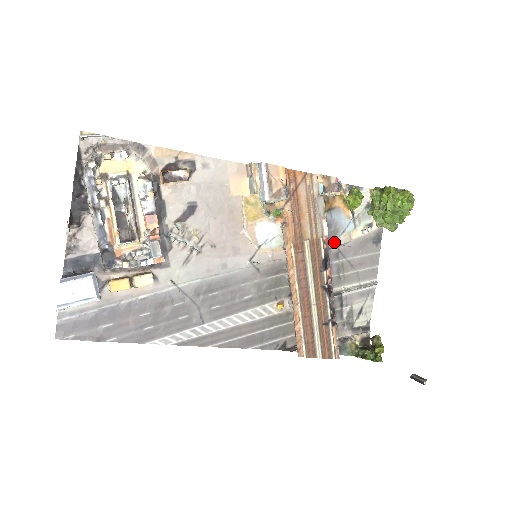
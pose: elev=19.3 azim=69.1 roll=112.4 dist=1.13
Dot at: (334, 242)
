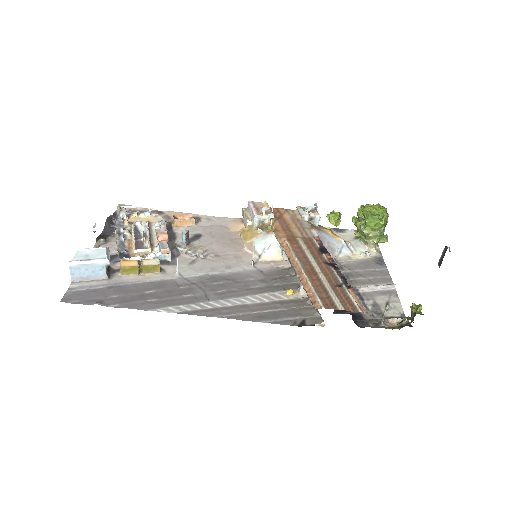
Dot at: (334, 259)
